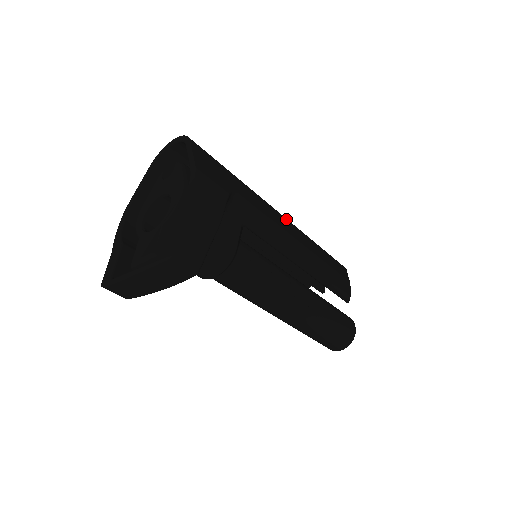
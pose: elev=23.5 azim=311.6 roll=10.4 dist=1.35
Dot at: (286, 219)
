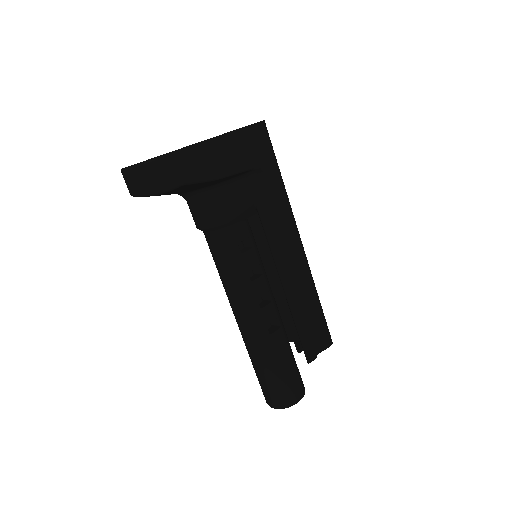
Dot at: (303, 247)
